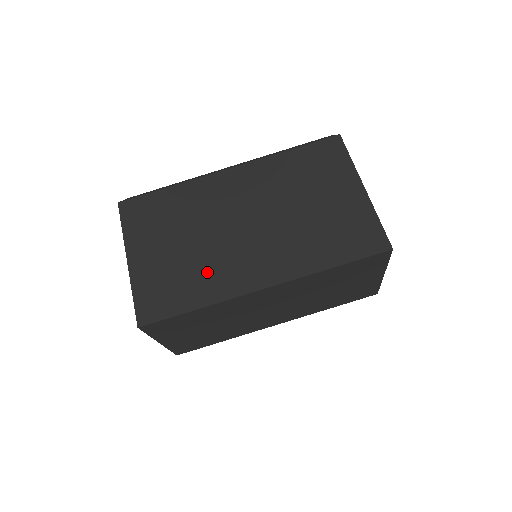
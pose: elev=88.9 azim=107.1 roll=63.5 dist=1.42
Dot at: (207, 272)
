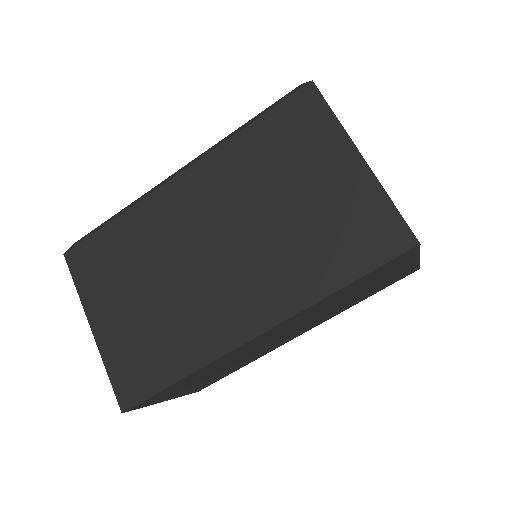
Dot at: (183, 326)
